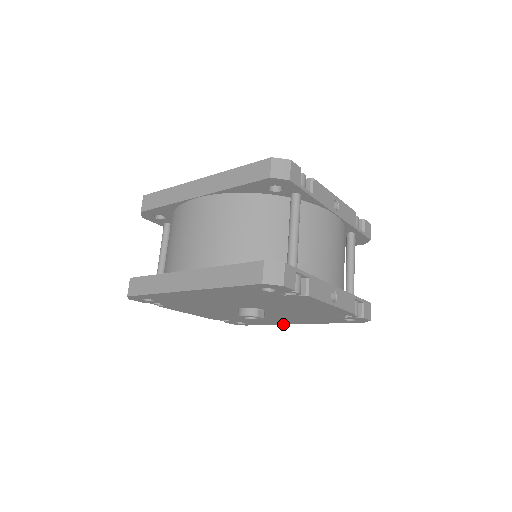
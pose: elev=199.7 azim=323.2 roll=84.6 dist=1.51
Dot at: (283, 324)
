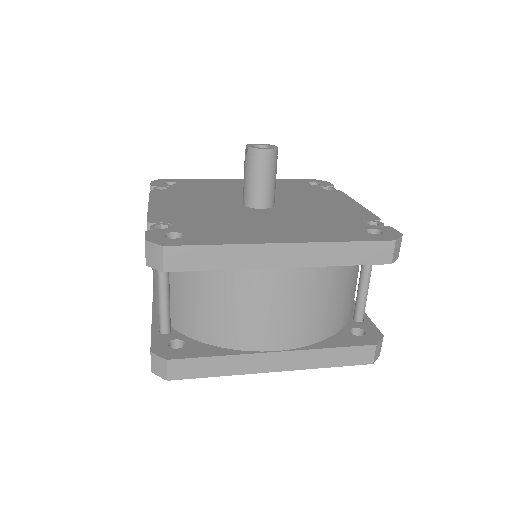
Dot at: occluded
